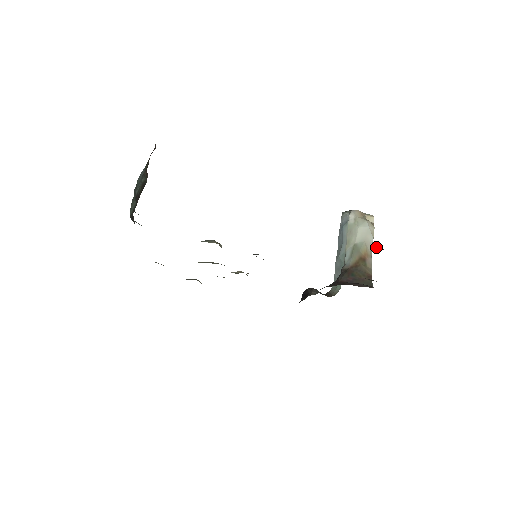
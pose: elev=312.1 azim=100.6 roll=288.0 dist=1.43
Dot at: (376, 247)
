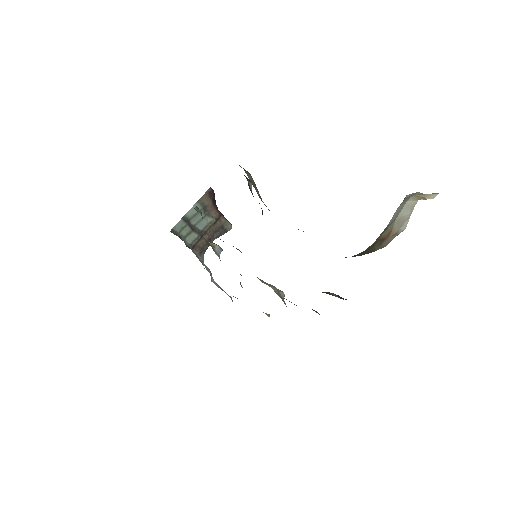
Dot at: occluded
